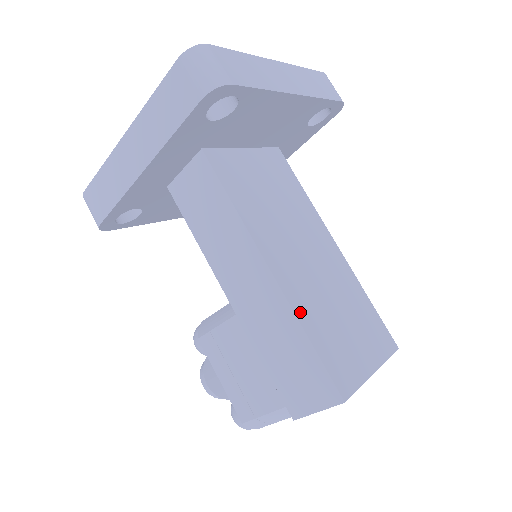
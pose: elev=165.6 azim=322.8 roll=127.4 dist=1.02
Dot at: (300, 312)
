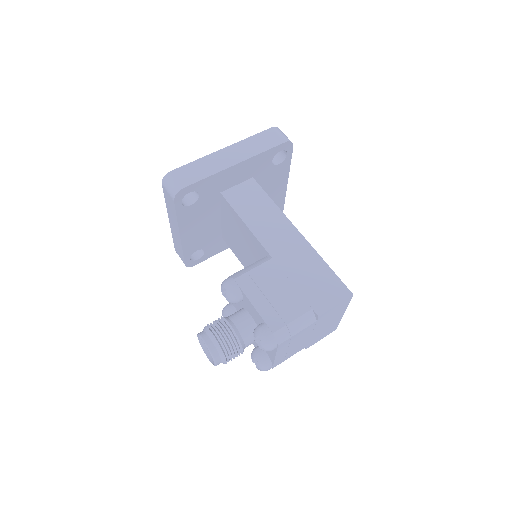
Dot at: (317, 255)
